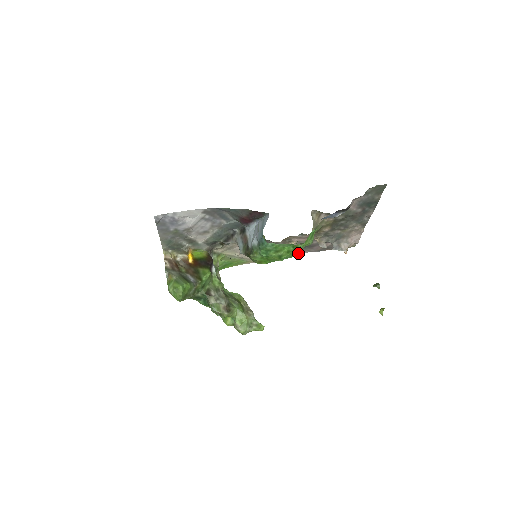
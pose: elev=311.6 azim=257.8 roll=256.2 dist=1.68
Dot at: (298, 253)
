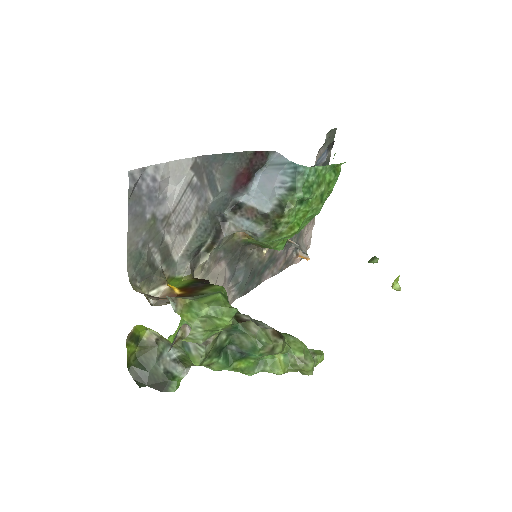
Dot at: (262, 281)
